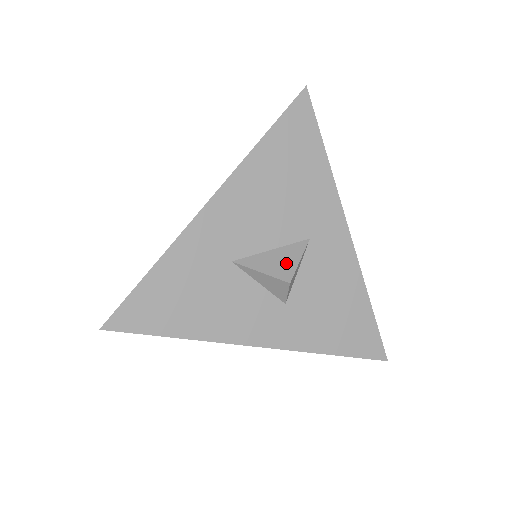
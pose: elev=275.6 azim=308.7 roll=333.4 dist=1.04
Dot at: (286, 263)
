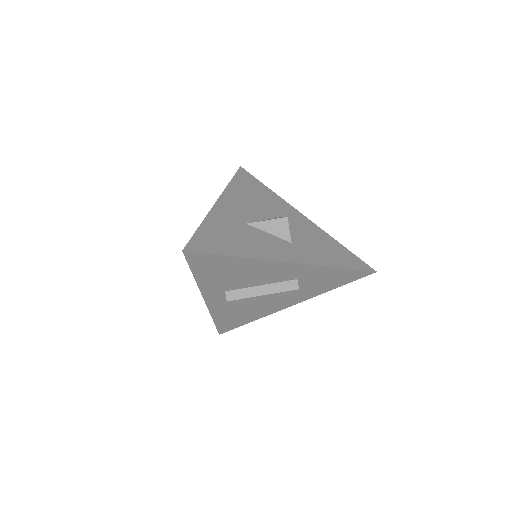
Dot at: occluded
